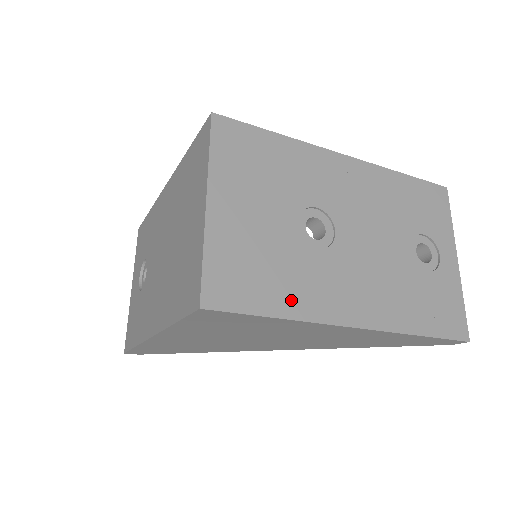
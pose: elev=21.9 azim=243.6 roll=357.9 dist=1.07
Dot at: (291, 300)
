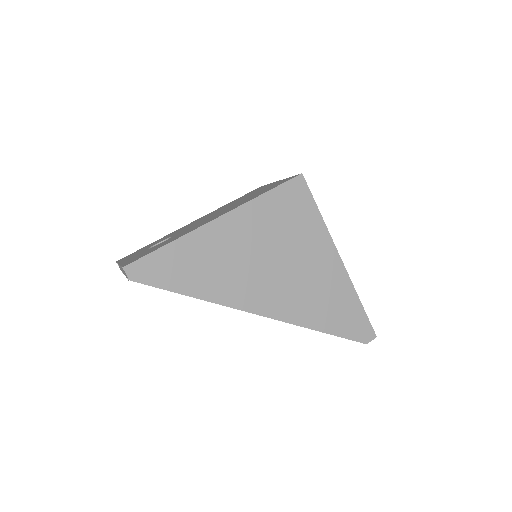
Dot at: occluded
